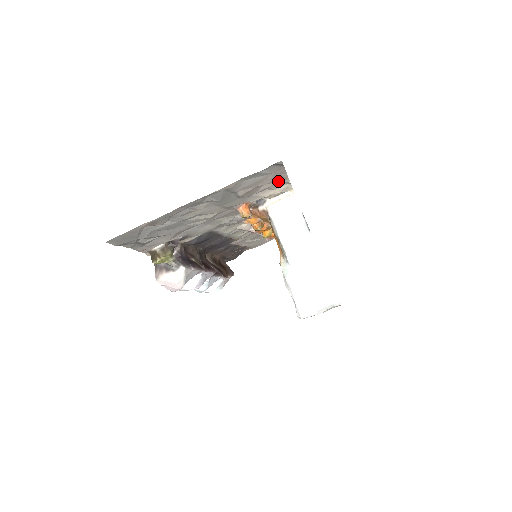
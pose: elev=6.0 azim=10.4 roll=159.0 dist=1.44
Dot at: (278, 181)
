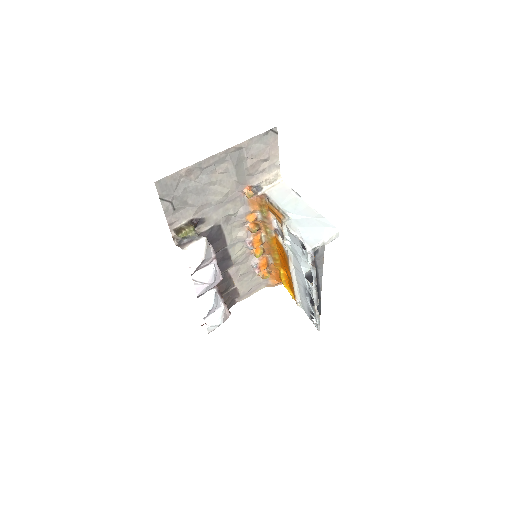
Dot at: (272, 161)
